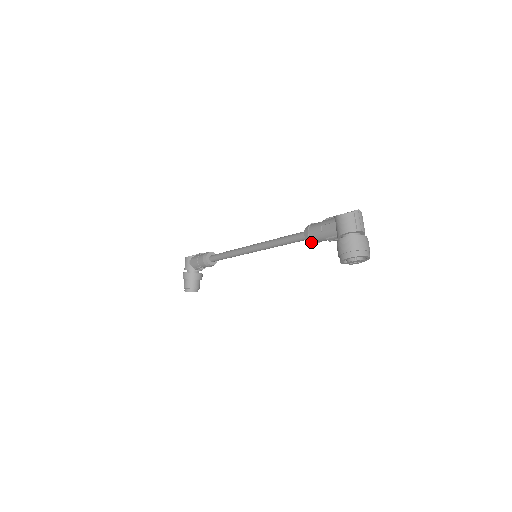
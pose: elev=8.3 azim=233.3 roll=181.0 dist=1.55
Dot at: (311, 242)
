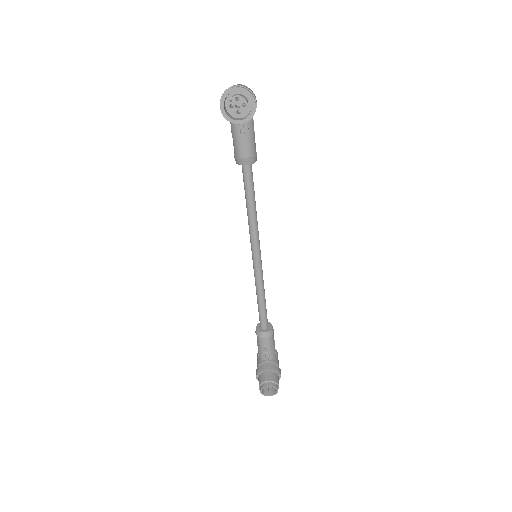
Dot at: (241, 161)
